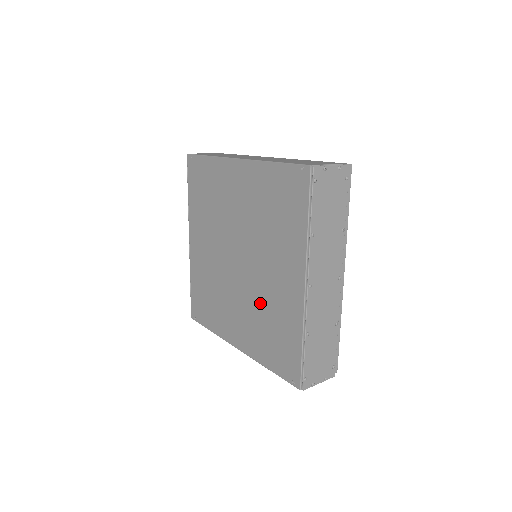
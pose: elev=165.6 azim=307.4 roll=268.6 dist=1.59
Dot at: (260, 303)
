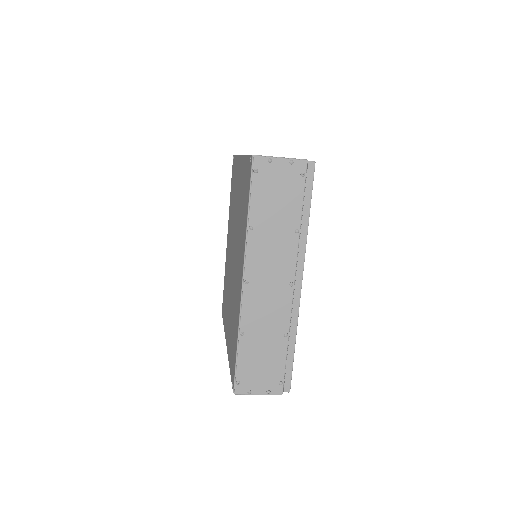
Dot at: (233, 299)
